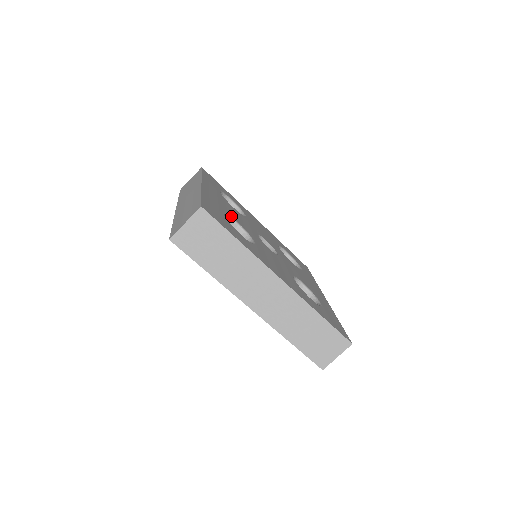
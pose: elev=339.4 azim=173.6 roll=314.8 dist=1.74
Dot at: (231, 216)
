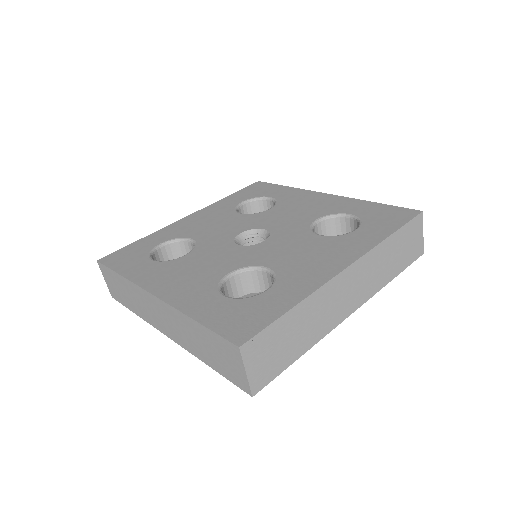
Dot at: (219, 280)
